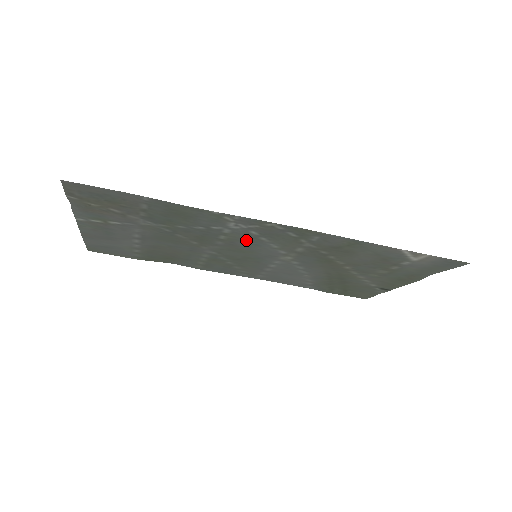
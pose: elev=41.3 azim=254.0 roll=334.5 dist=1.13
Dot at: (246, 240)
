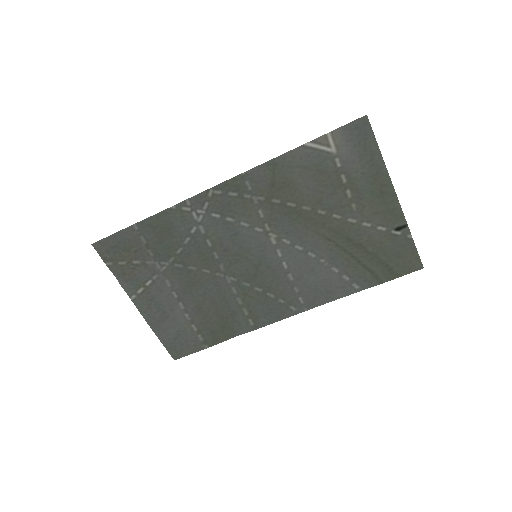
Dot at: (224, 233)
